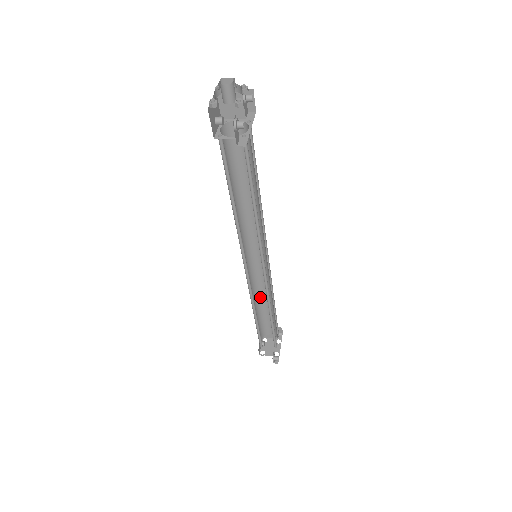
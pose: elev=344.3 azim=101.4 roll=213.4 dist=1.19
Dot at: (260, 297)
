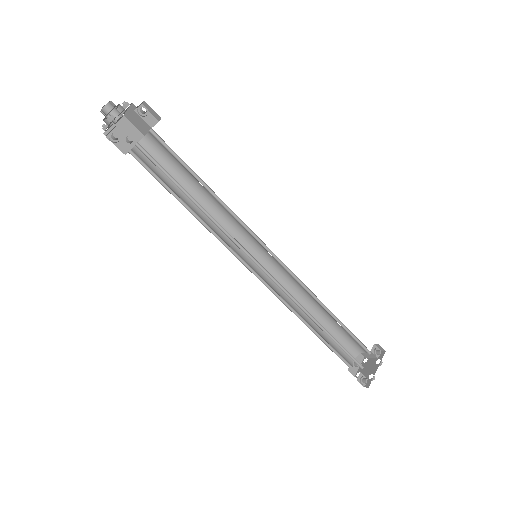
Dot at: (313, 304)
